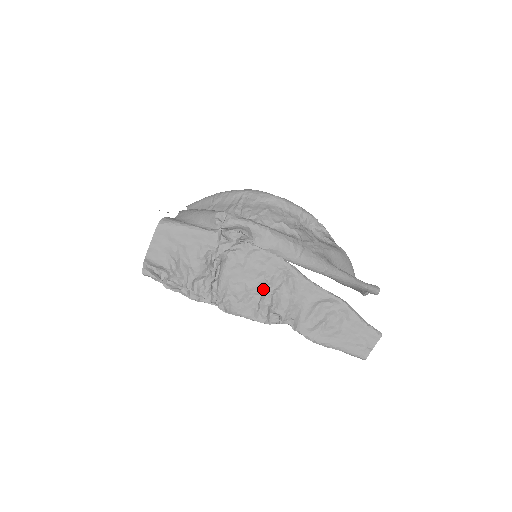
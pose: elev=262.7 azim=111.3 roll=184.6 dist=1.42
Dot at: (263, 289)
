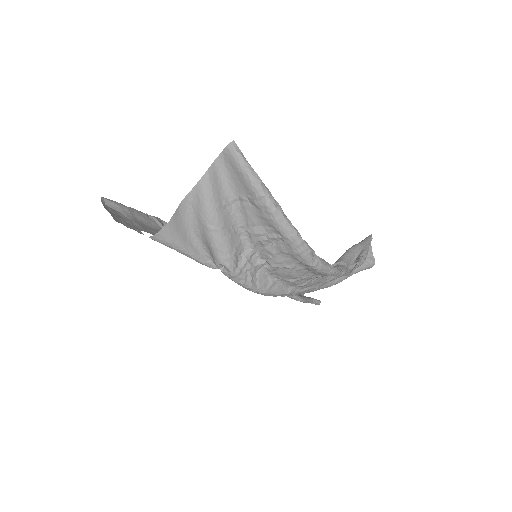
Dot at: occluded
